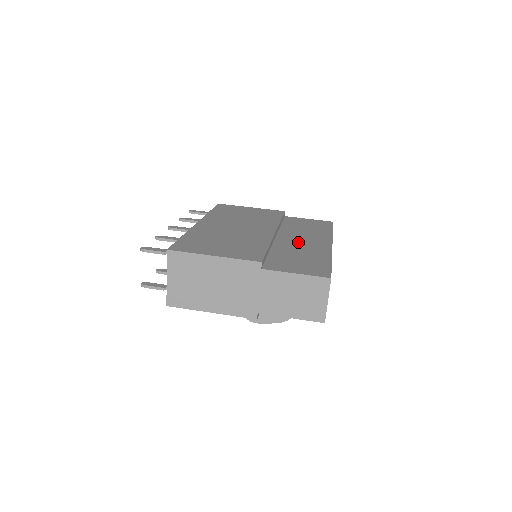
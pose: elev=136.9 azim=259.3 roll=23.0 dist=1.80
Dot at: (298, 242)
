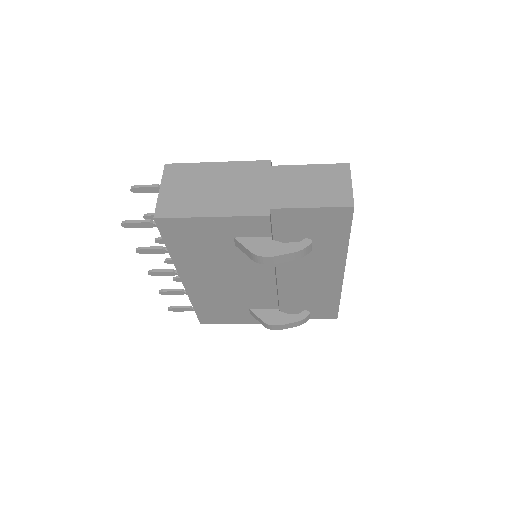
Dot at: occluded
